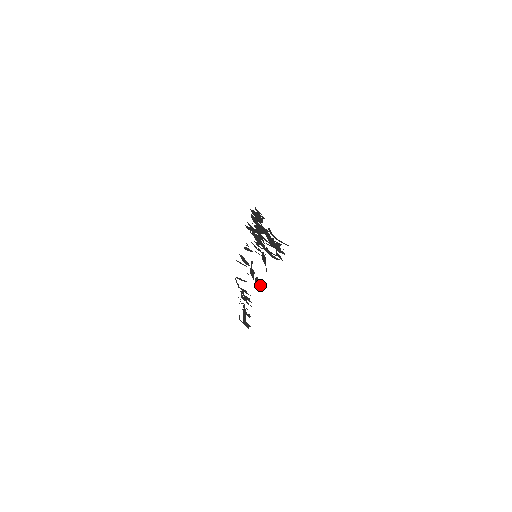
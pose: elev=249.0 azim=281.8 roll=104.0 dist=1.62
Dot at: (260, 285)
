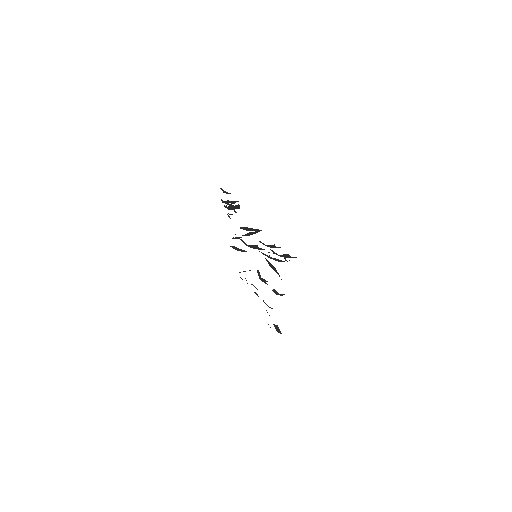
Dot at: (281, 294)
